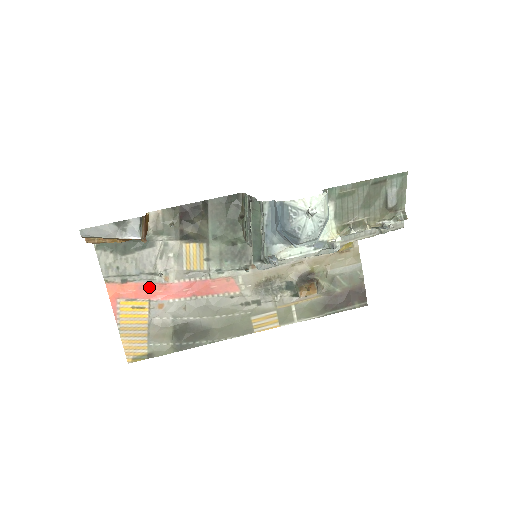
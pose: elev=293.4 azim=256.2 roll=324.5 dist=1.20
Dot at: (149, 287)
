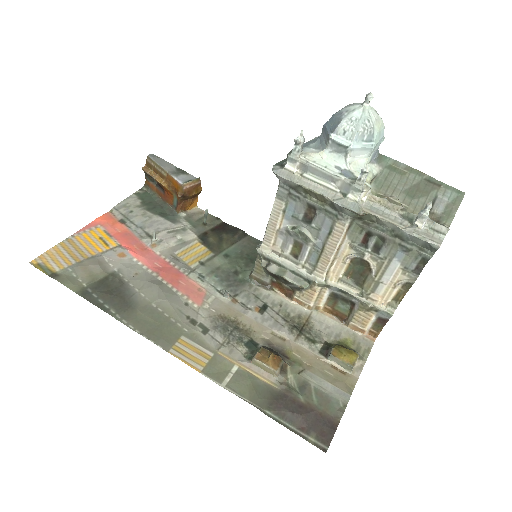
Dot at: (133, 239)
